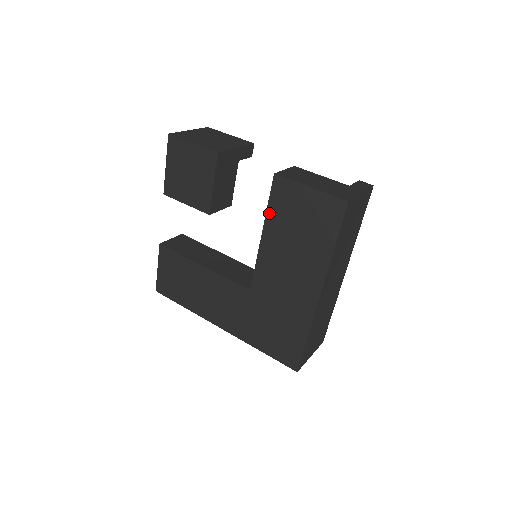
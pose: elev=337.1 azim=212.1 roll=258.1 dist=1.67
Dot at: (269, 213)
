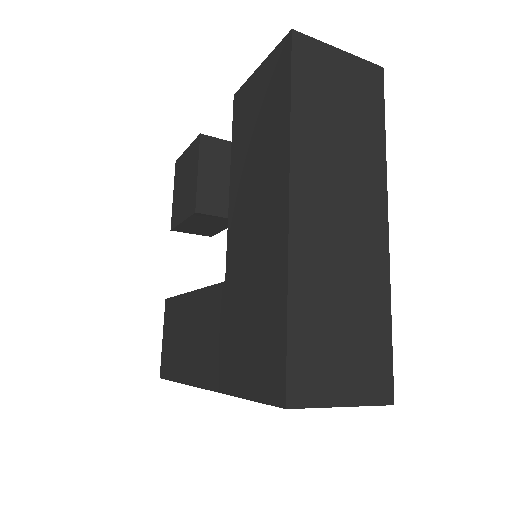
Dot at: (233, 145)
